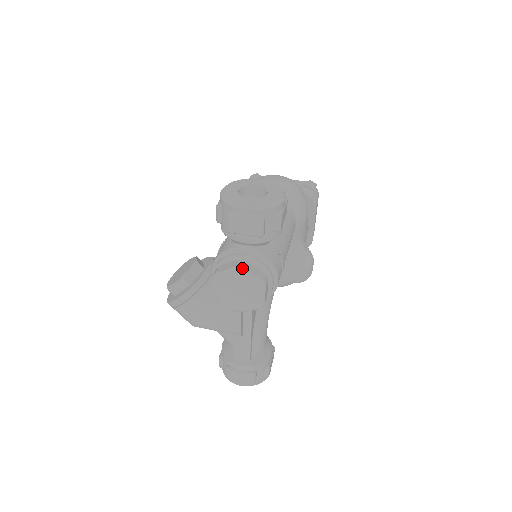
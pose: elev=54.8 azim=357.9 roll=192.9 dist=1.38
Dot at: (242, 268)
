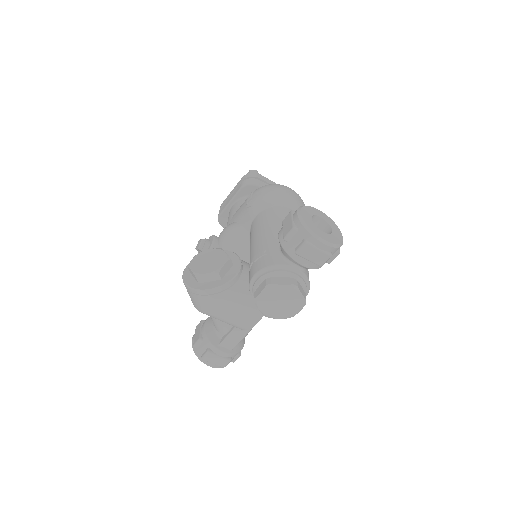
Dot at: (297, 287)
